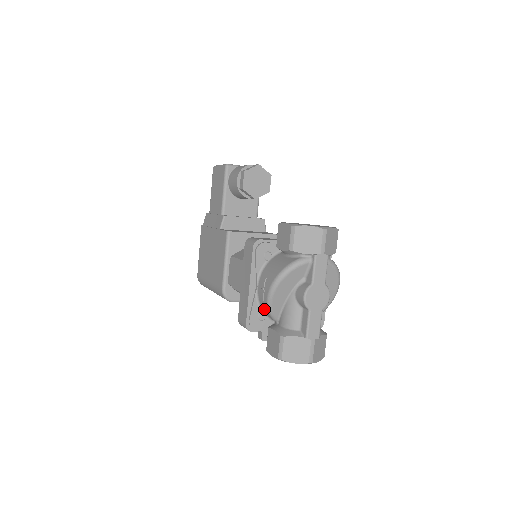
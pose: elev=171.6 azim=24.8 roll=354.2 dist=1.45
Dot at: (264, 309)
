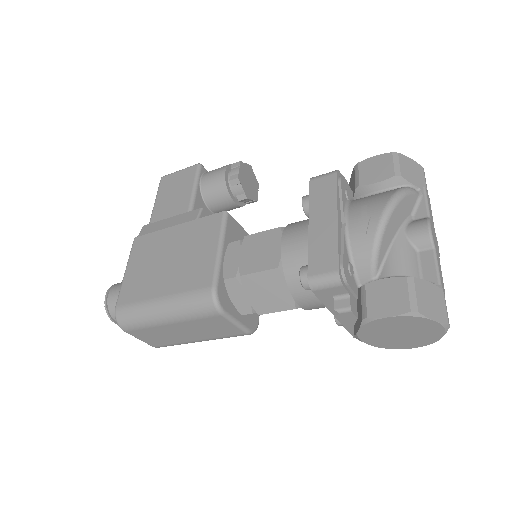
Dot at: (359, 253)
